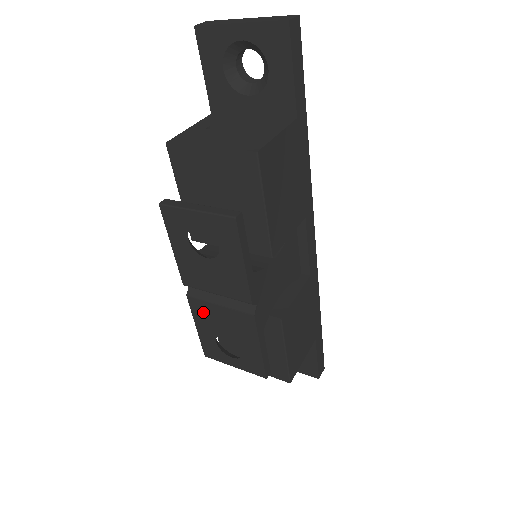
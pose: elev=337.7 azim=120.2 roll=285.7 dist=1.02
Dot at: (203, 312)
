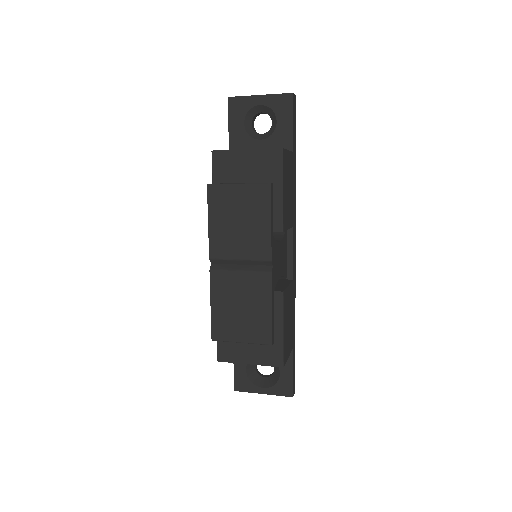
Dot at: (222, 284)
